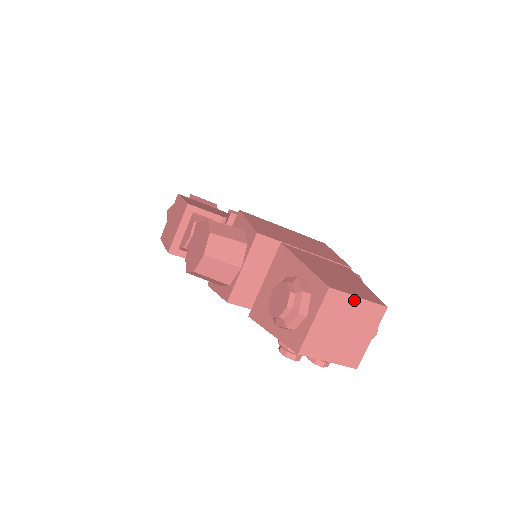
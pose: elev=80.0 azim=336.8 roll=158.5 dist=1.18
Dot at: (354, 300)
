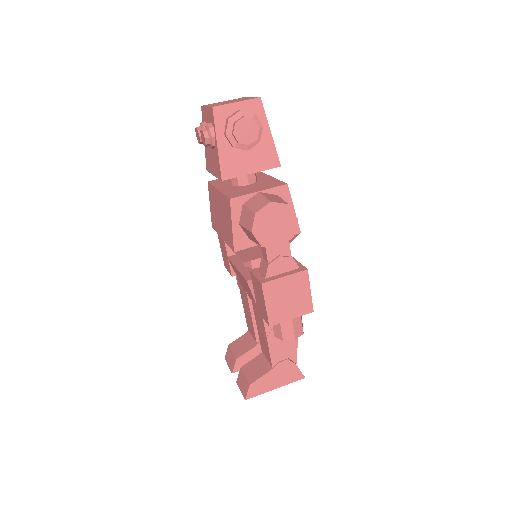
Dot at: occluded
